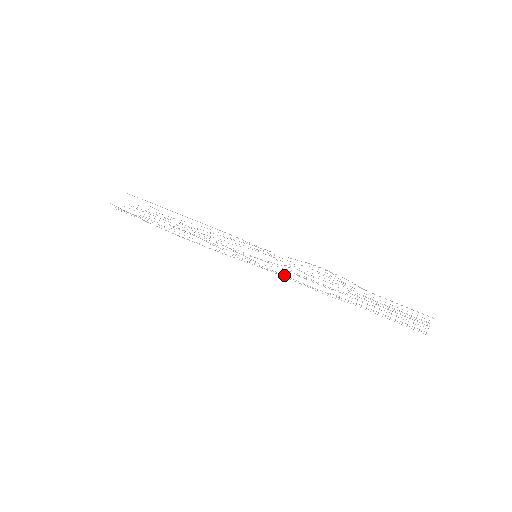
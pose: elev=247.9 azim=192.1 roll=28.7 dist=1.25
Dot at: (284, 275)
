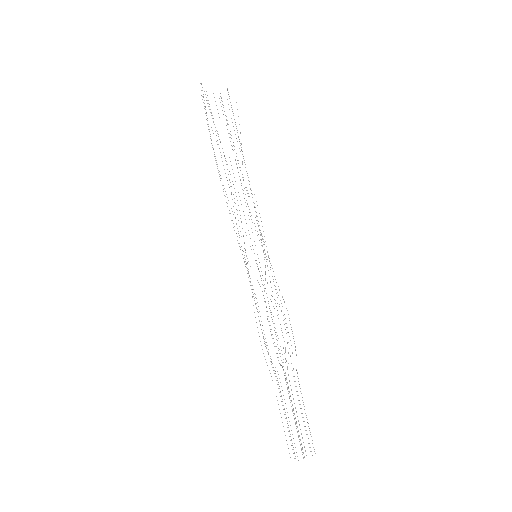
Dot at: occluded
